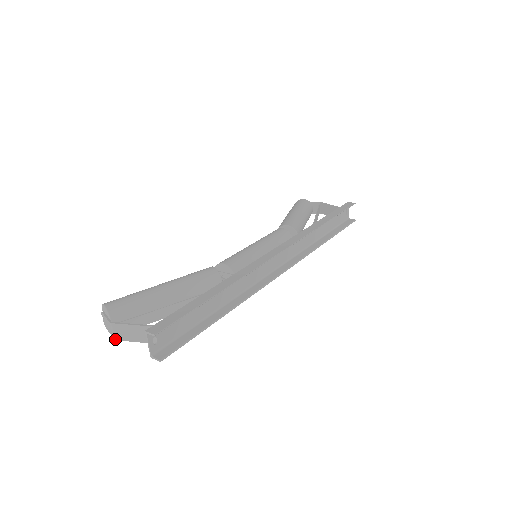
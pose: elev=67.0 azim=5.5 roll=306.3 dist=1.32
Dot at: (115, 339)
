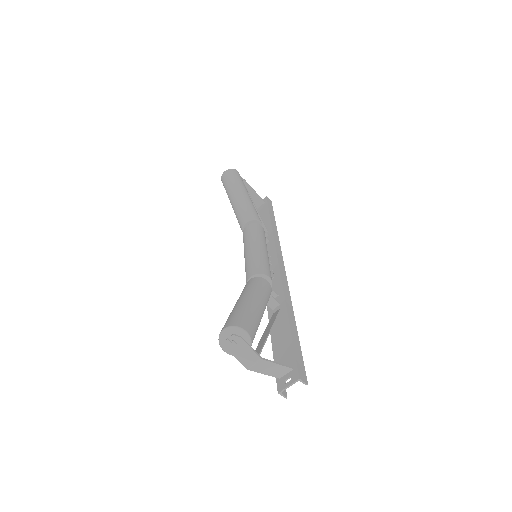
Dot at: (248, 369)
